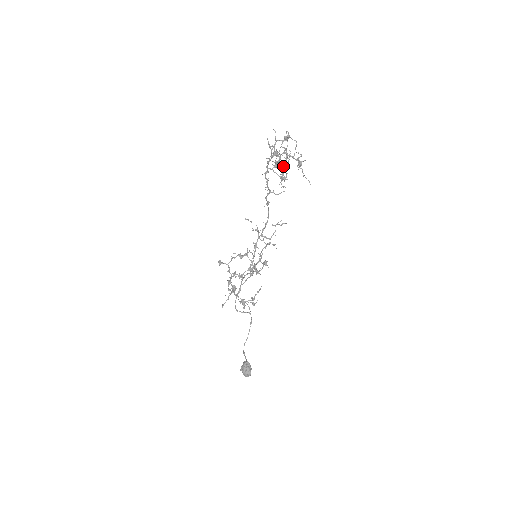
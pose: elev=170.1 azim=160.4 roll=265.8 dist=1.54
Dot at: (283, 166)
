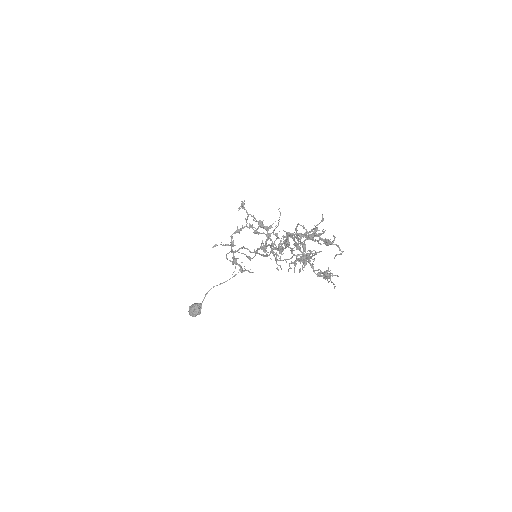
Dot at: occluded
